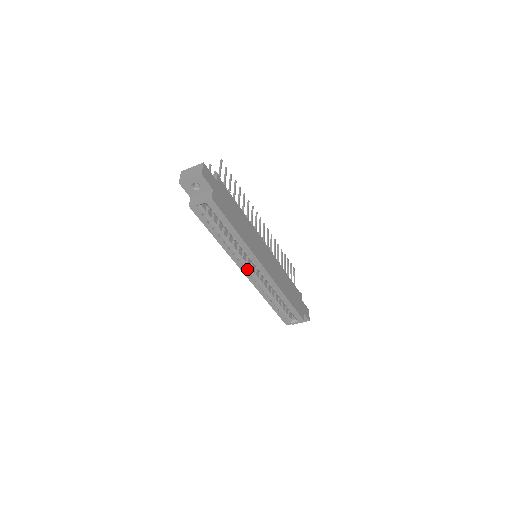
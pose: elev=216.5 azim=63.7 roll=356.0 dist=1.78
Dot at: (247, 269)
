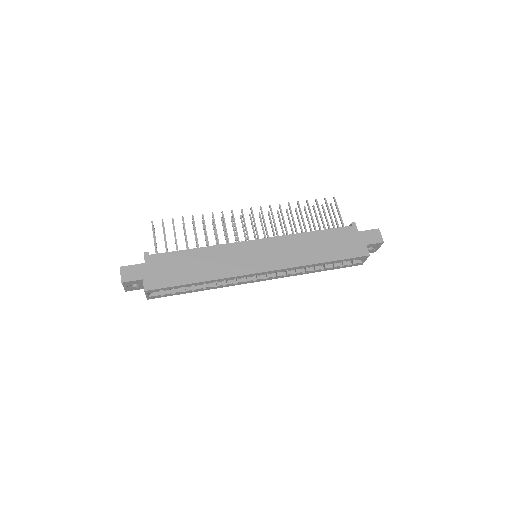
Dot at: (252, 280)
